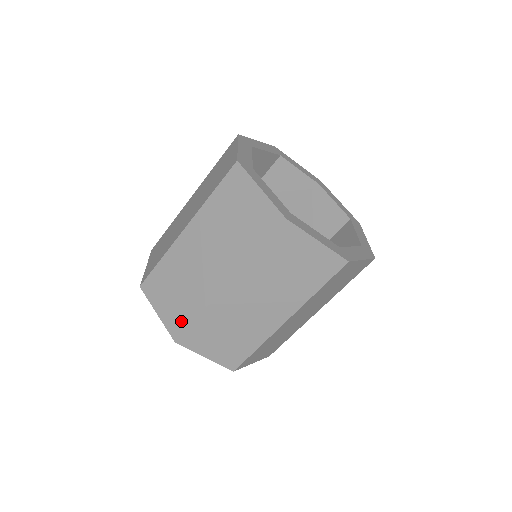
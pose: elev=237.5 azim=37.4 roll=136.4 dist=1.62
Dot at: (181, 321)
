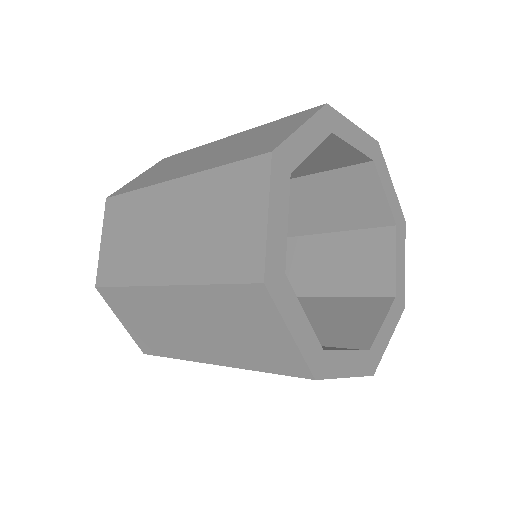
Dot at: (153, 348)
